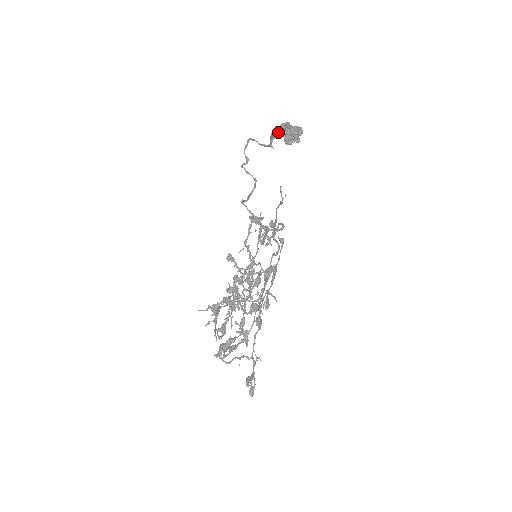
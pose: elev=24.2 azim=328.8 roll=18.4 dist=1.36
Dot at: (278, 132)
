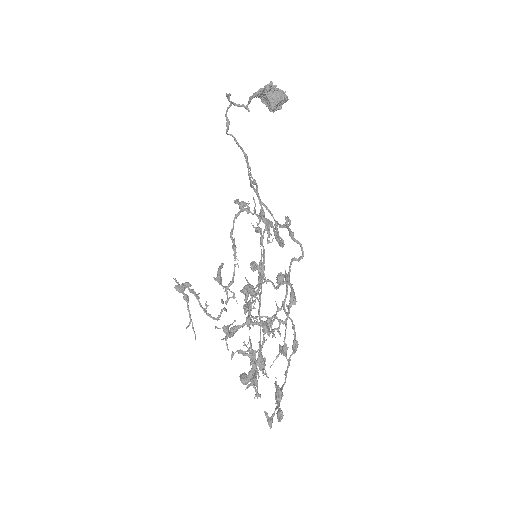
Dot at: (263, 93)
